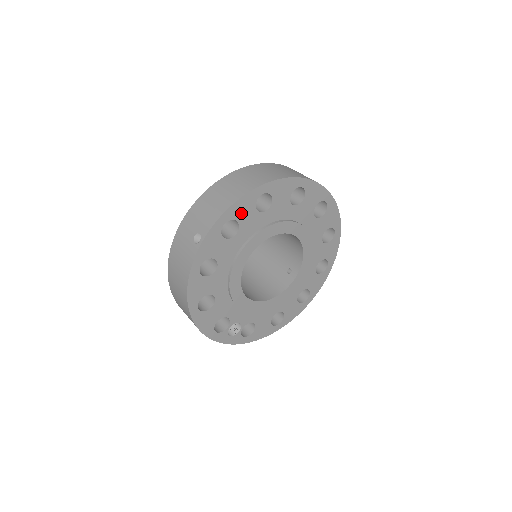
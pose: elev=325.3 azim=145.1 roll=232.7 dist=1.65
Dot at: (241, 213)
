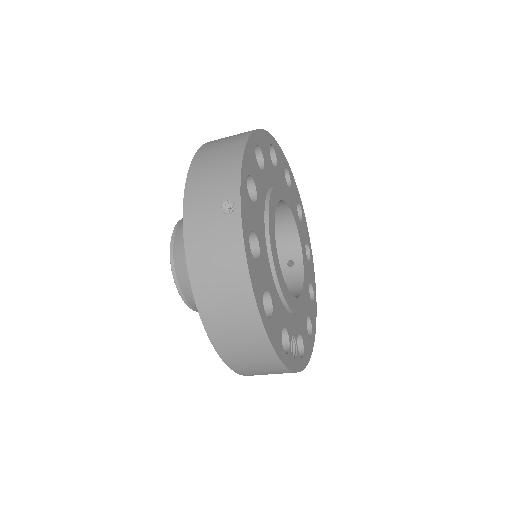
Dot at: (251, 167)
